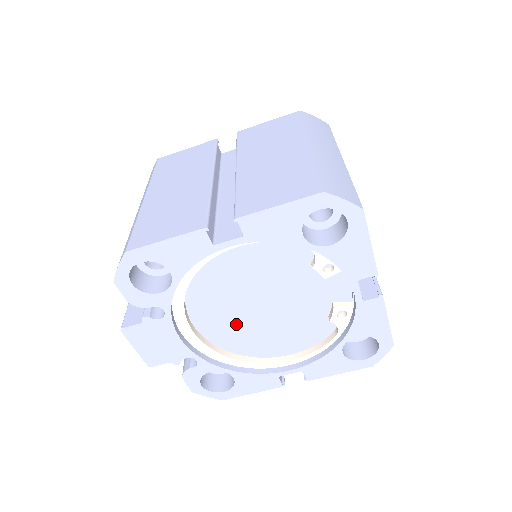
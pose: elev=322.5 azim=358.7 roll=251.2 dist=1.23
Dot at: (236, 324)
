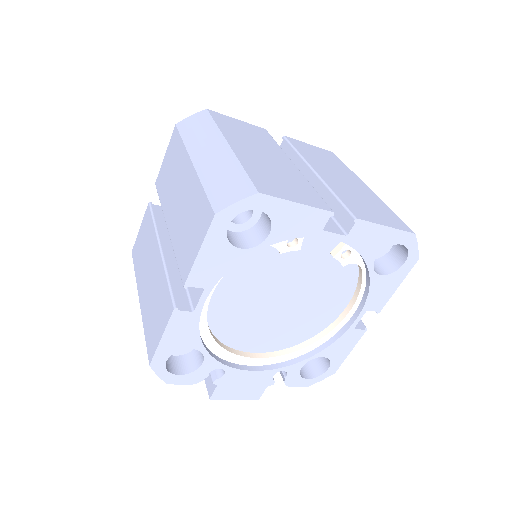
Dot at: (281, 326)
